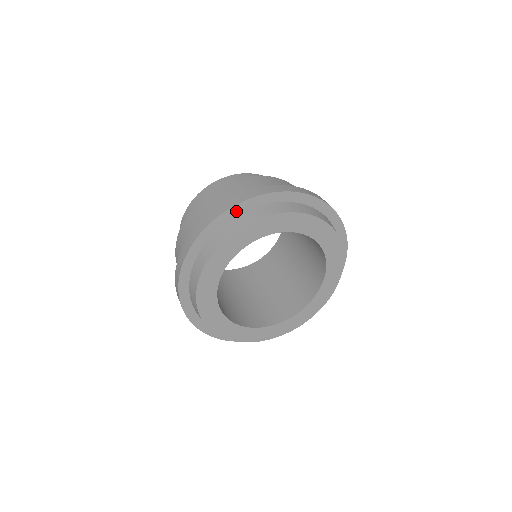
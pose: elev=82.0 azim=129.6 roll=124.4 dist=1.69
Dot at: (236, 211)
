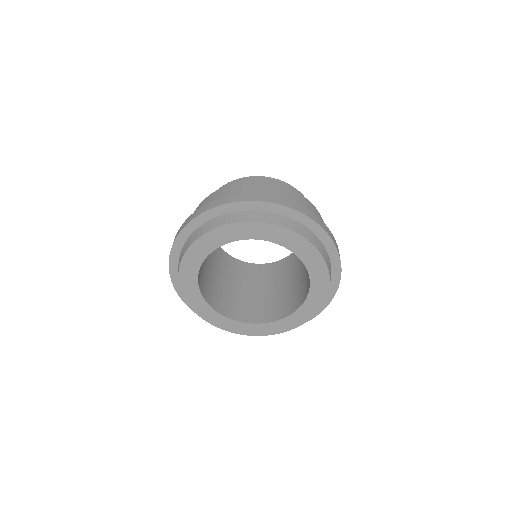
Dot at: (258, 206)
